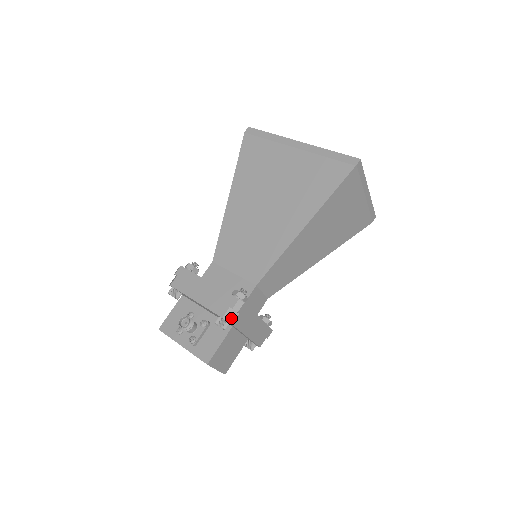
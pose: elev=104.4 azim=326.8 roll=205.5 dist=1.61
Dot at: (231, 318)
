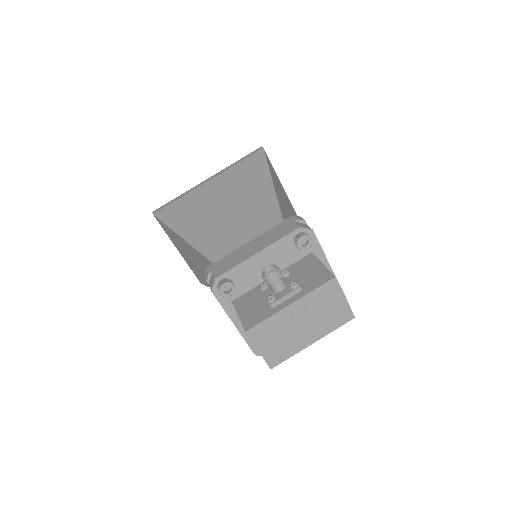
Dot at: (306, 227)
